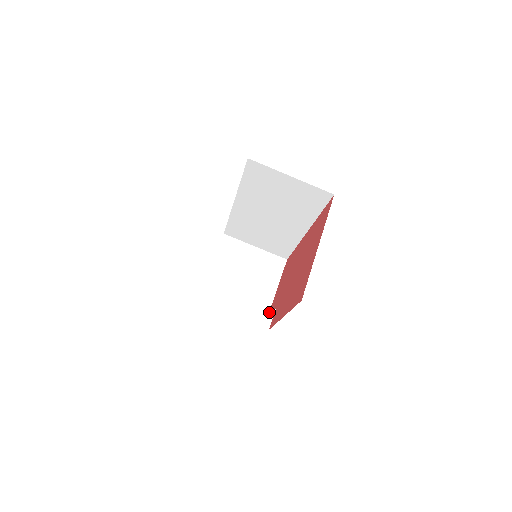
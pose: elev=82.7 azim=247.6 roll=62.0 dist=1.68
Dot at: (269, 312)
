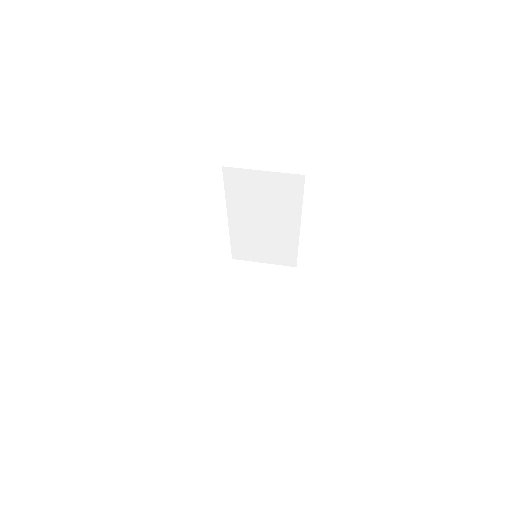
Dot at: (284, 308)
